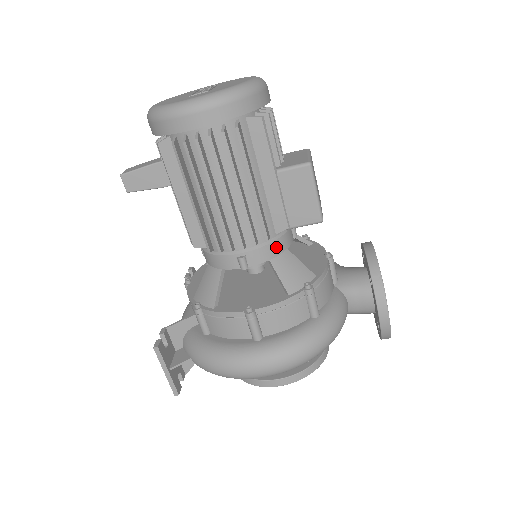
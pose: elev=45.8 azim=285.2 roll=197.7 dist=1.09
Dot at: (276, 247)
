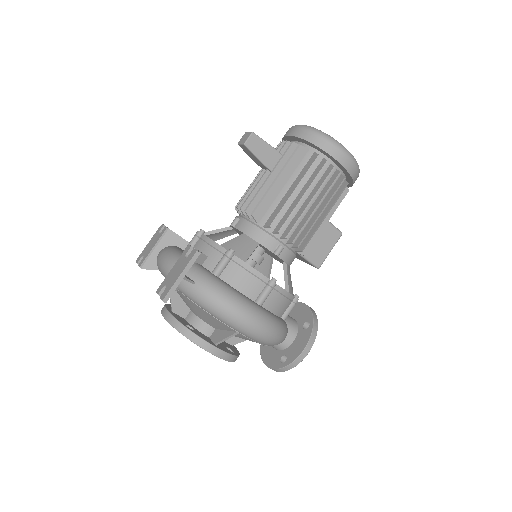
Dot at: (293, 260)
